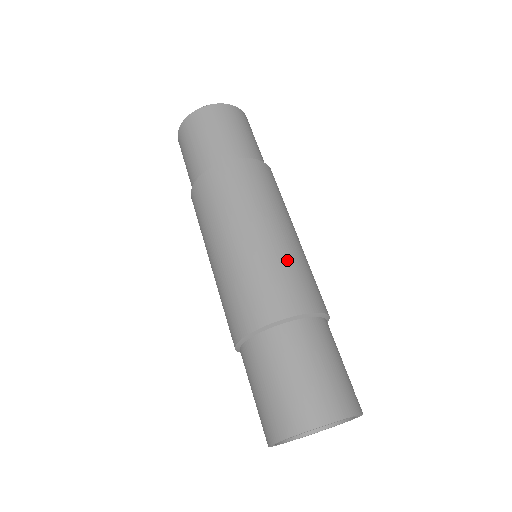
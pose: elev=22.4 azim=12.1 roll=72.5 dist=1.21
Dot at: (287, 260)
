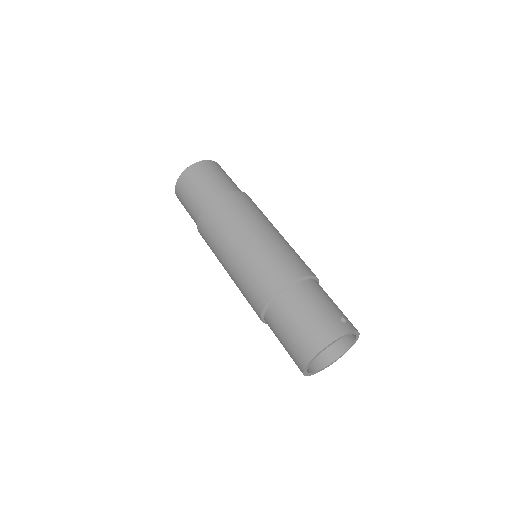
Dot at: (261, 257)
